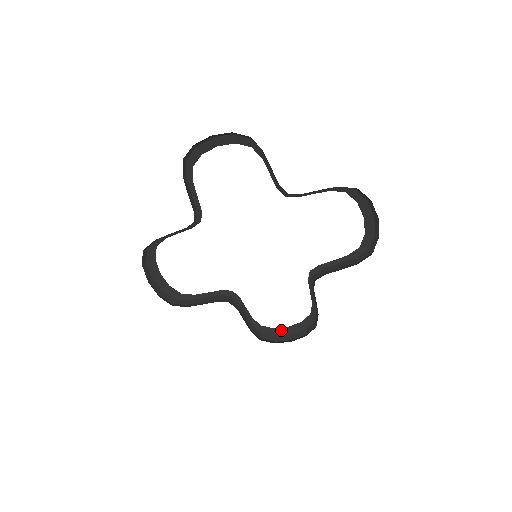
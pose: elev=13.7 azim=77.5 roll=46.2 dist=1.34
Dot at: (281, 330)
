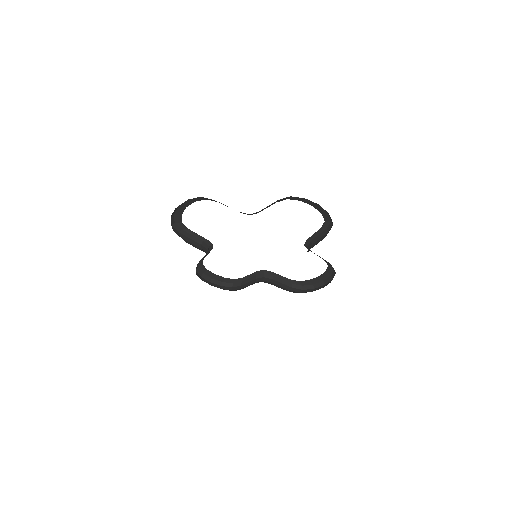
Dot at: (210, 273)
